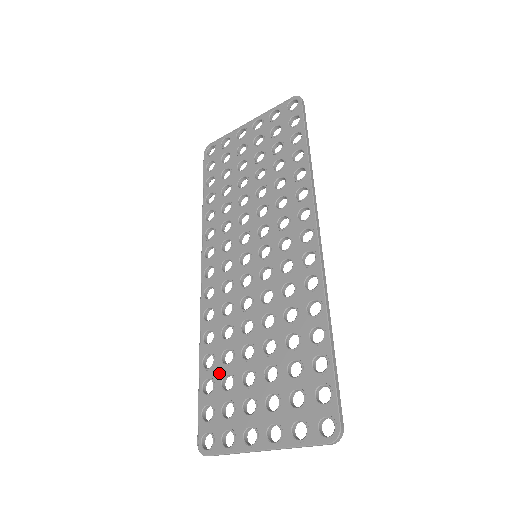
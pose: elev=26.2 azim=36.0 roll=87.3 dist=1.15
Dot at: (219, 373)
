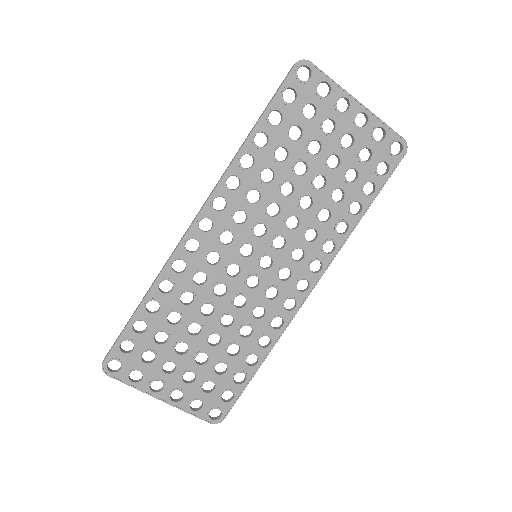
Dot at: (158, 325)
